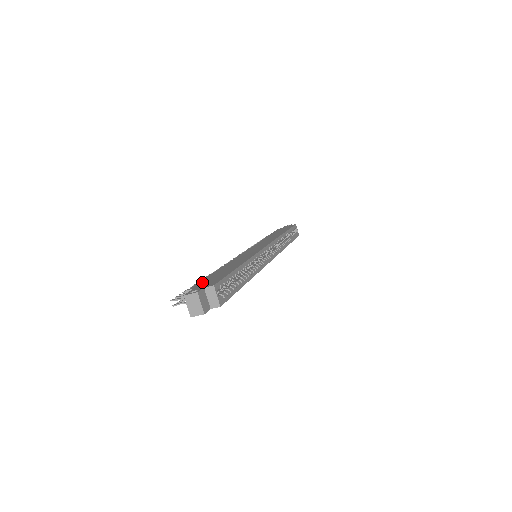
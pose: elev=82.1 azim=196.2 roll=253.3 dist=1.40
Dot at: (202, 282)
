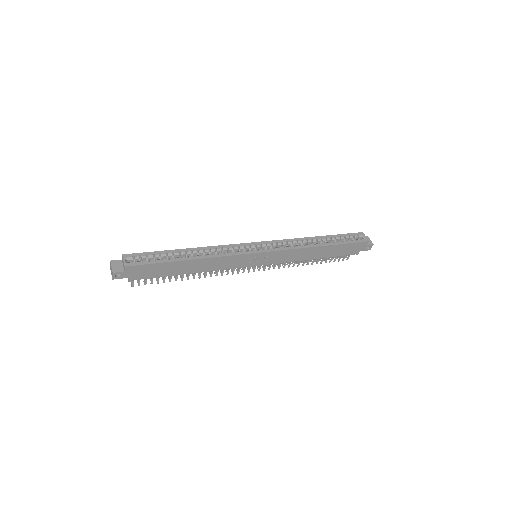
Dot at: occluded
